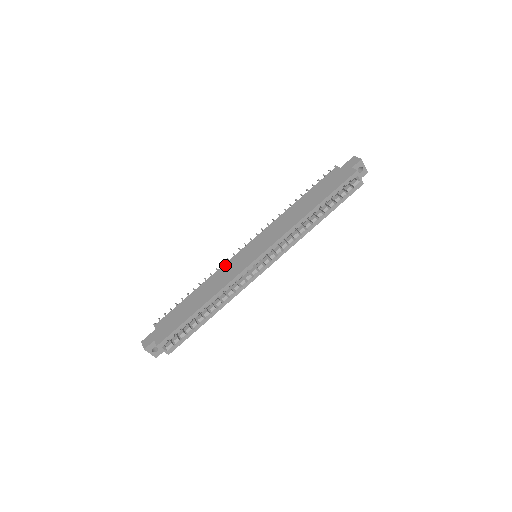
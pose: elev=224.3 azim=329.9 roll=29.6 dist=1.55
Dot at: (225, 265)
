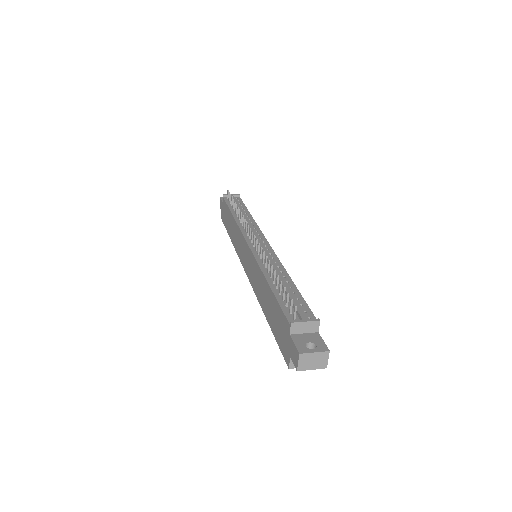
Dot at: (239, 232)
